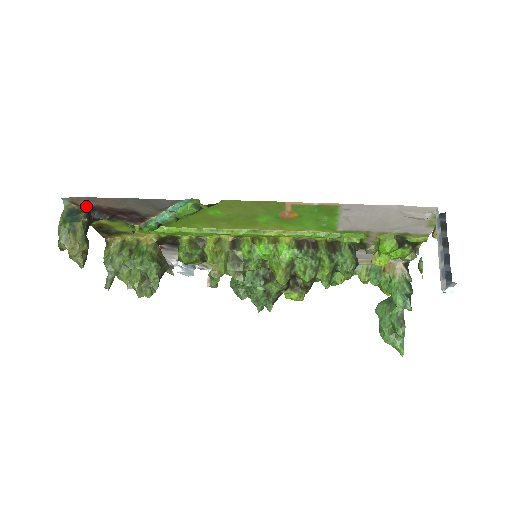
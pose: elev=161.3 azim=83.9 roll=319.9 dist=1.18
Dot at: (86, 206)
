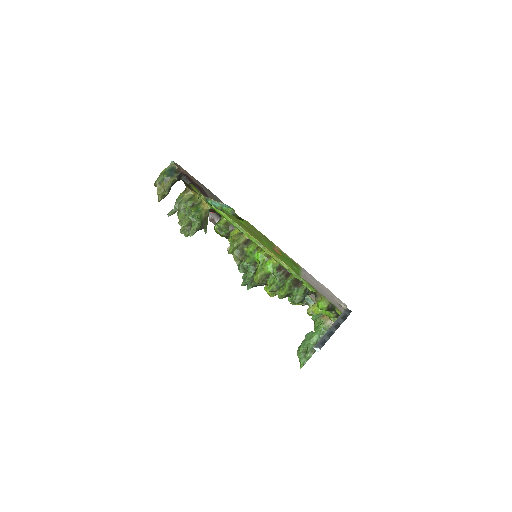
Dot at: (181, 171)
